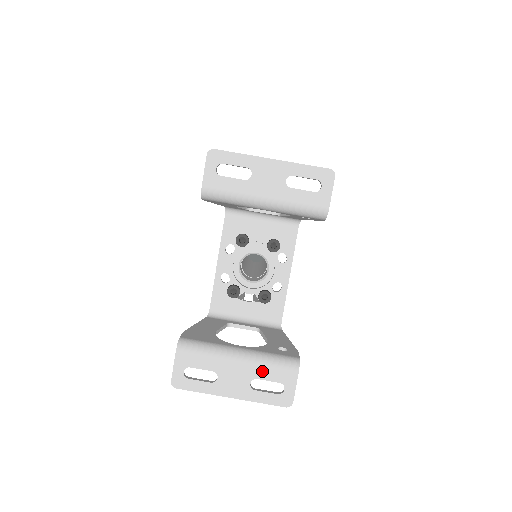
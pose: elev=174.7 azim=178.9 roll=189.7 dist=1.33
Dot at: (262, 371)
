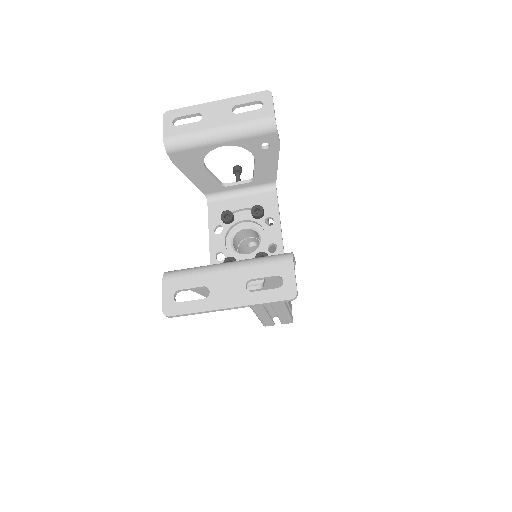
Dot at: (254, 270)
